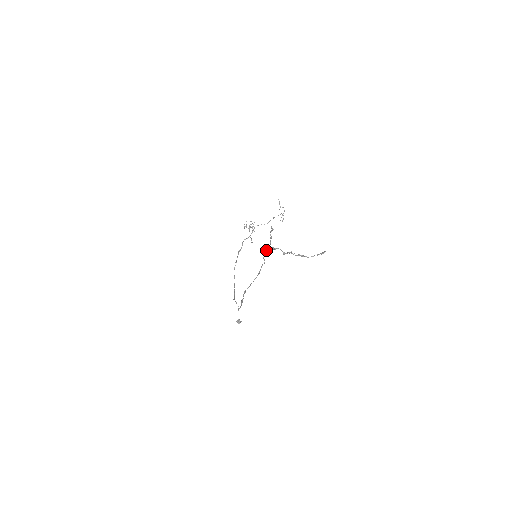
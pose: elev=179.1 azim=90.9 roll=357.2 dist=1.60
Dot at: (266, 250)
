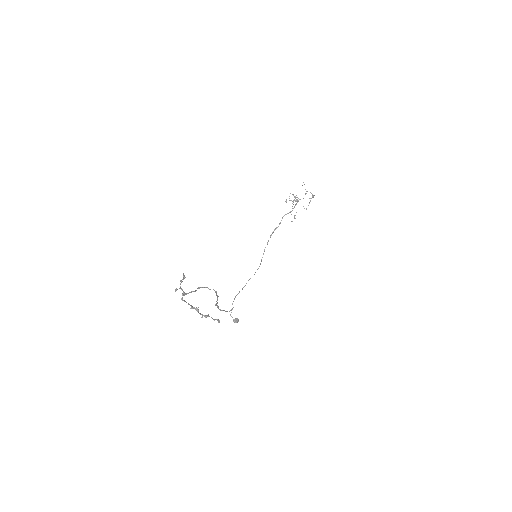
Dot at: (190, 292)
